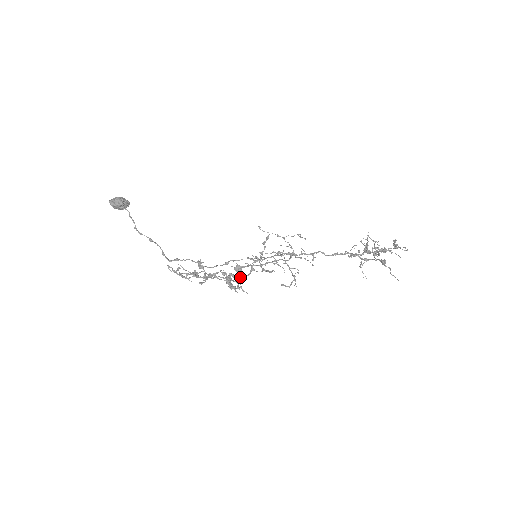
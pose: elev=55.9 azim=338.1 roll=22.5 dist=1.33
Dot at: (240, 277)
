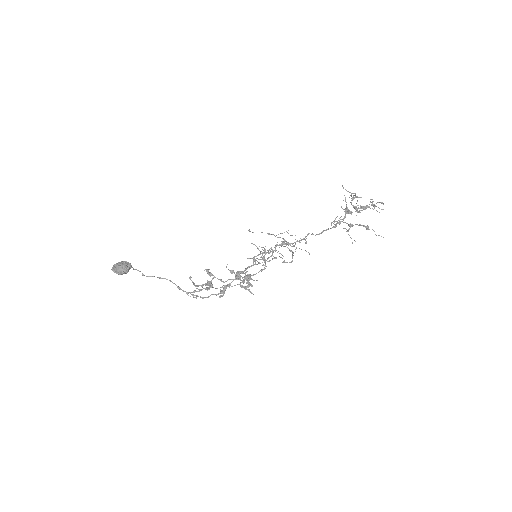
Dot at: occluded
